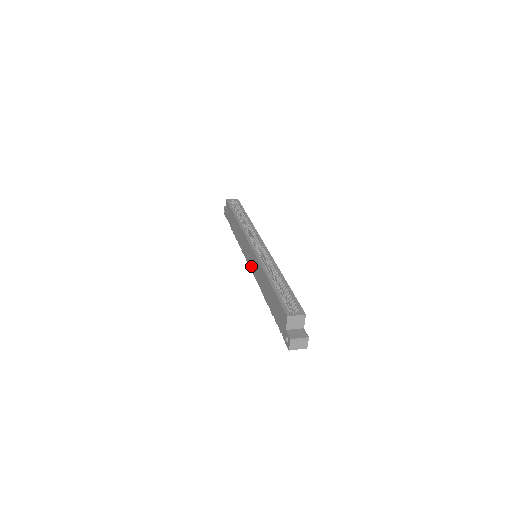
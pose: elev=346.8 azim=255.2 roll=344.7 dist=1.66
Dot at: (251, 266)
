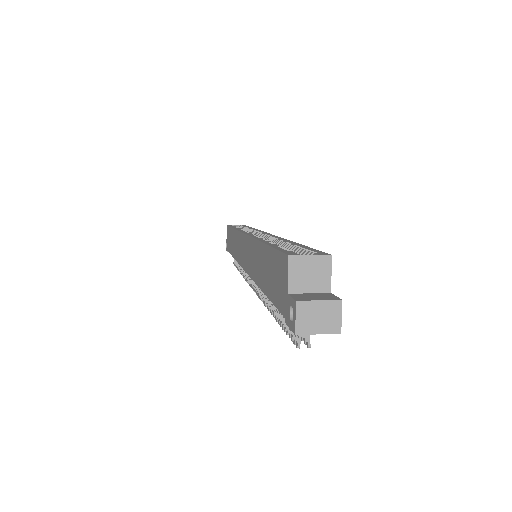
Dot at: (246, 266)
